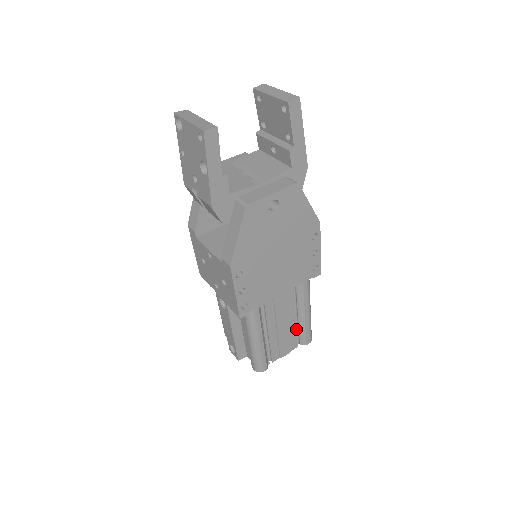
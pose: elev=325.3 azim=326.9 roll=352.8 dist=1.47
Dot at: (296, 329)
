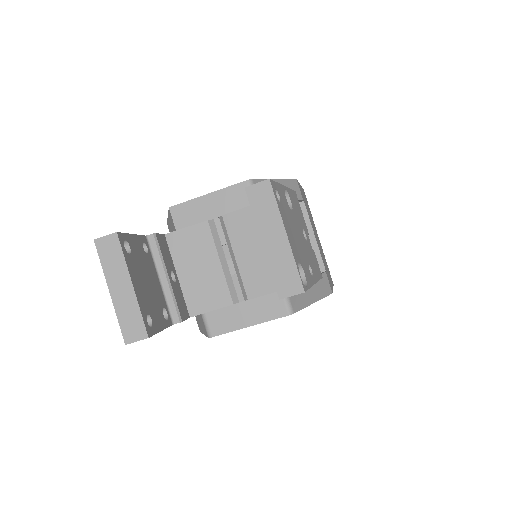
Dot at: occluded
